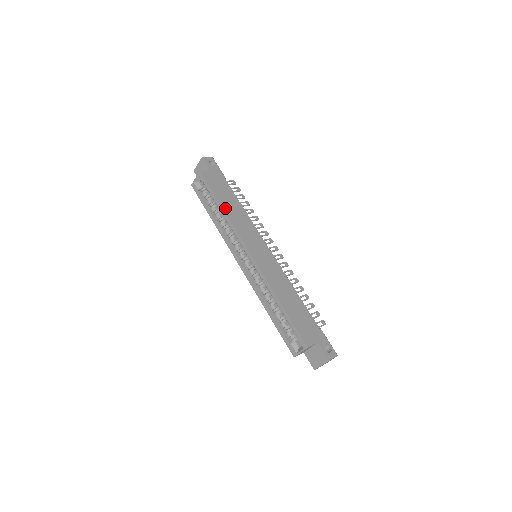
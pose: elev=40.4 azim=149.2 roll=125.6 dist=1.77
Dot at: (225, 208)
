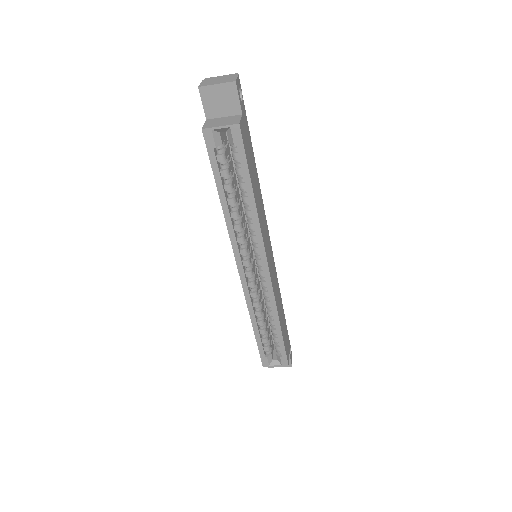
Dot at: (256, 198)
